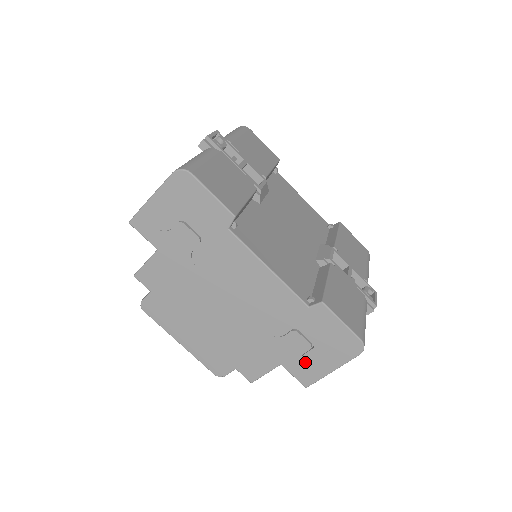
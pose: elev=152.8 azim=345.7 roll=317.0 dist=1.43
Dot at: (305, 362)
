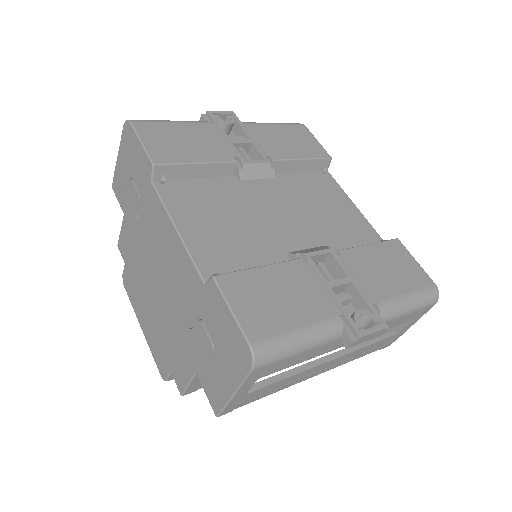
Dot at: (211, 373)
